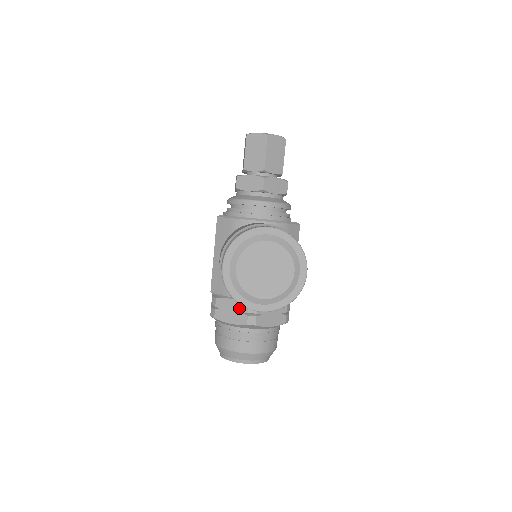
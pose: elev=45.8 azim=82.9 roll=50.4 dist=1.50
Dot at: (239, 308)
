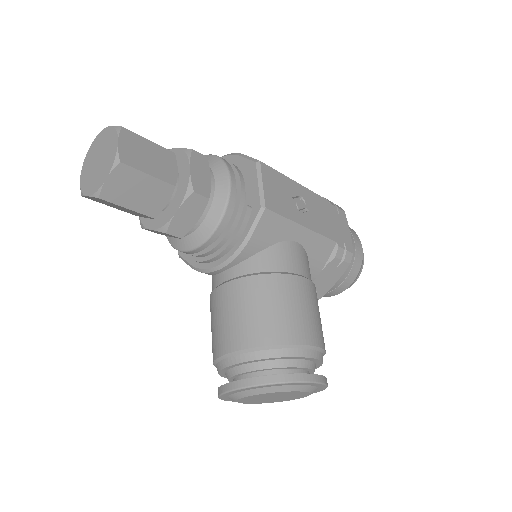
Dot at: occluded
